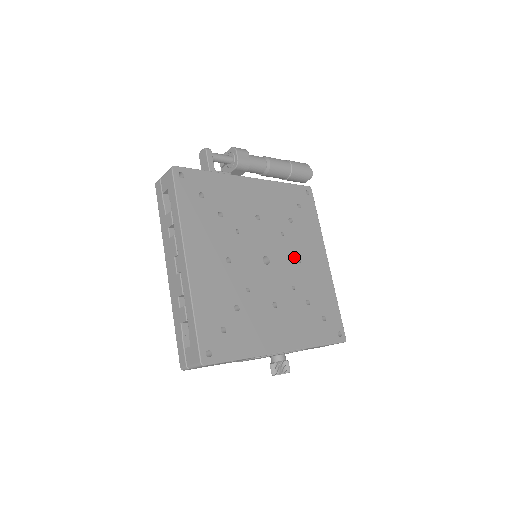
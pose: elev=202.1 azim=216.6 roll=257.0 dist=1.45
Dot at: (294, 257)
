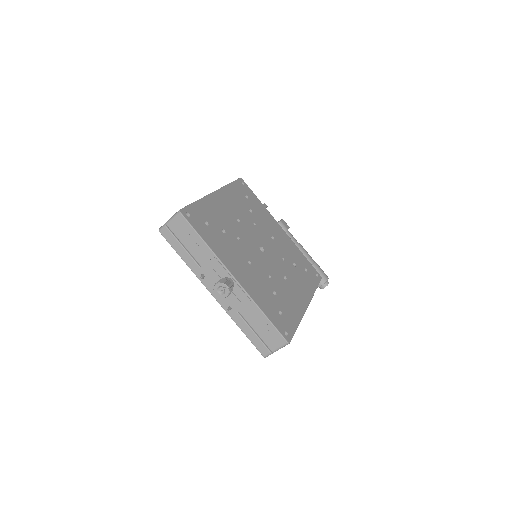
Dot at: (283, 273)
